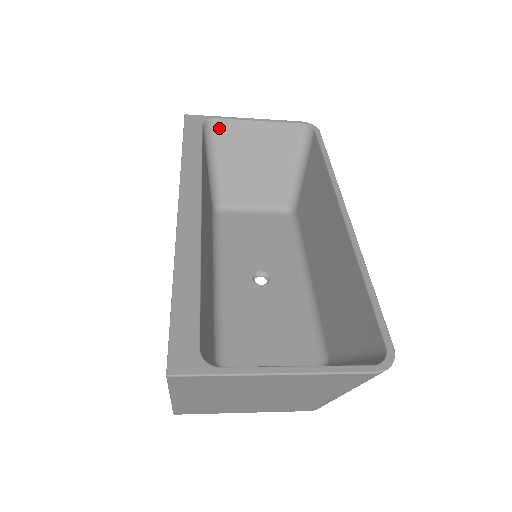
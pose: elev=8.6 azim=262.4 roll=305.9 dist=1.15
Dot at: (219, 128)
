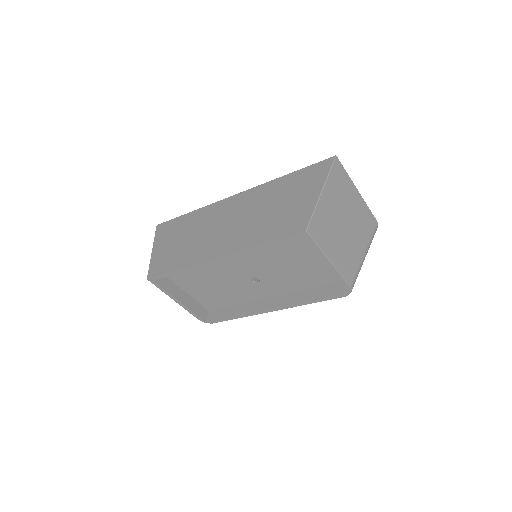
Dot at: occluded
